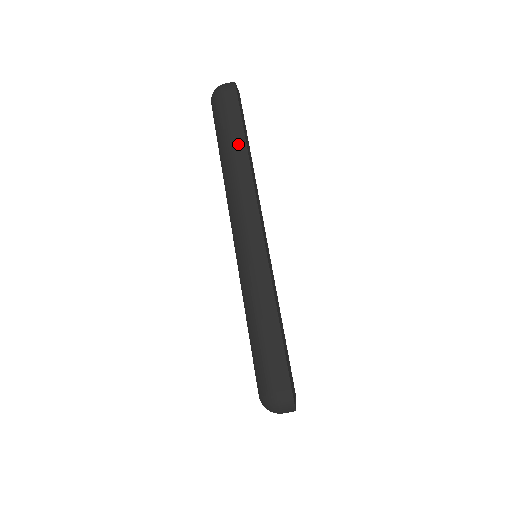
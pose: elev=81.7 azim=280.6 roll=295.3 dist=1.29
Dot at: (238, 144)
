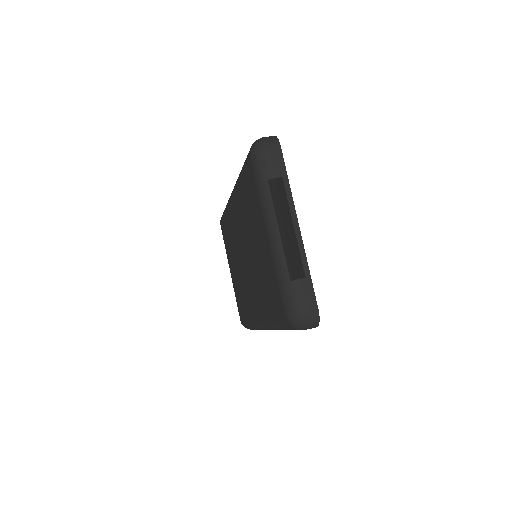
Dot at: occluded
